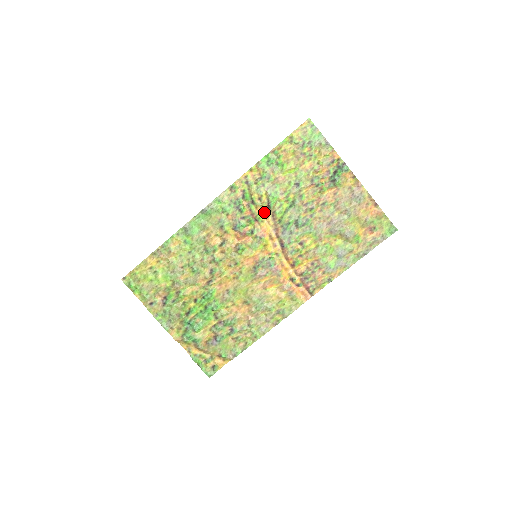
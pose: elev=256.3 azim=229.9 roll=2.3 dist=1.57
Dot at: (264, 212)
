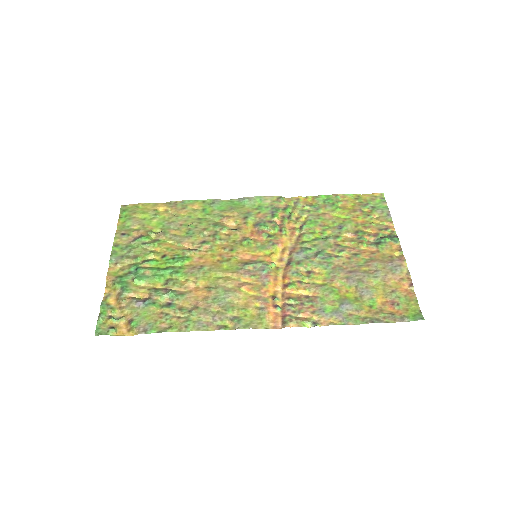
Dot at: (293, 229)
